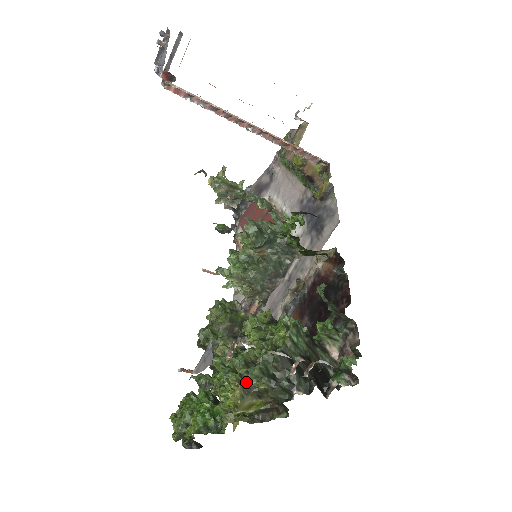
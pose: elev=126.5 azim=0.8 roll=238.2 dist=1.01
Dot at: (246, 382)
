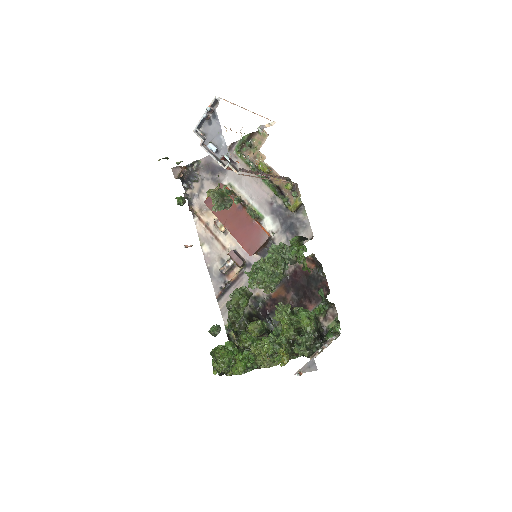
Dot at: (289, 350)
